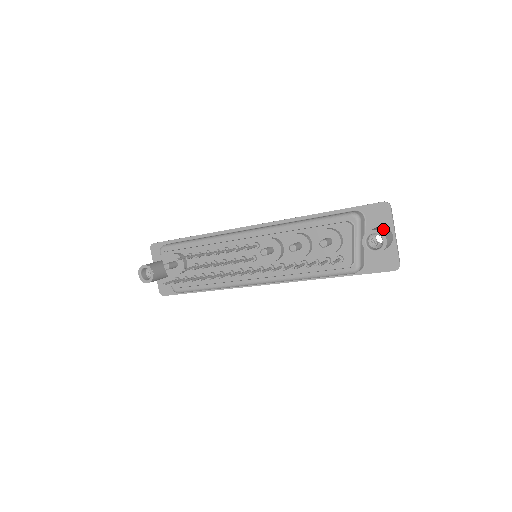
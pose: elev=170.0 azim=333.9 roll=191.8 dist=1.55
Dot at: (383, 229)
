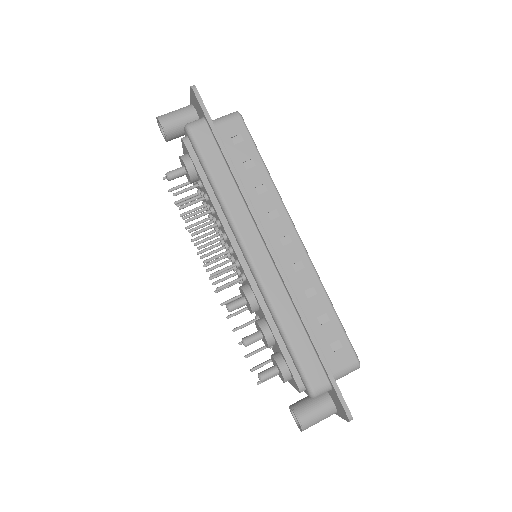
Dot at: (318, 419)
